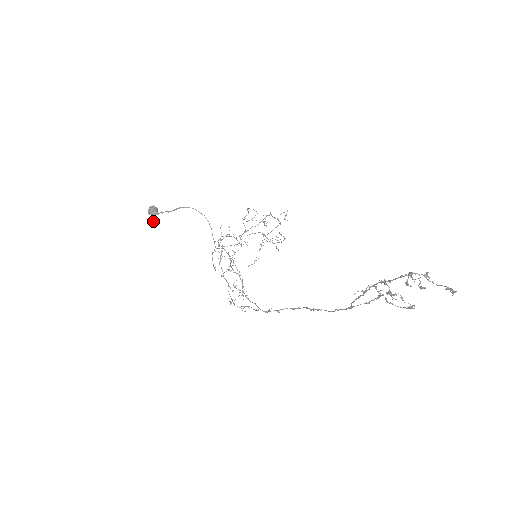
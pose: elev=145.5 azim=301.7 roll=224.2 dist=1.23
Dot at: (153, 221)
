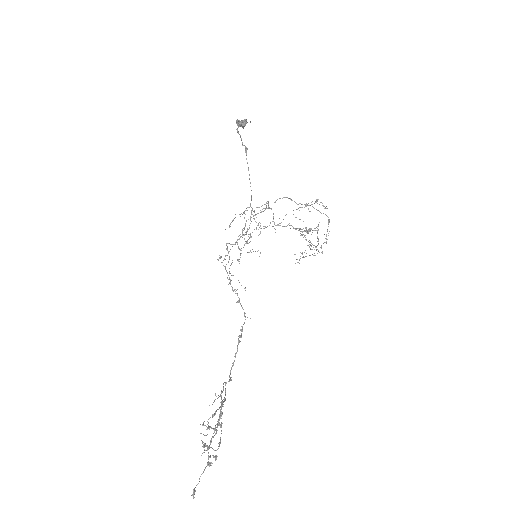
Dot at: occluded
